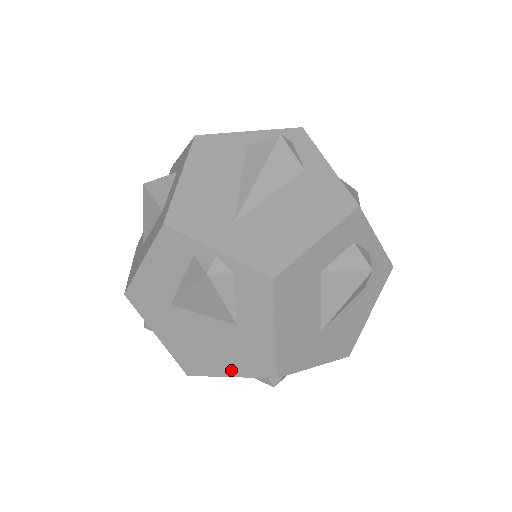
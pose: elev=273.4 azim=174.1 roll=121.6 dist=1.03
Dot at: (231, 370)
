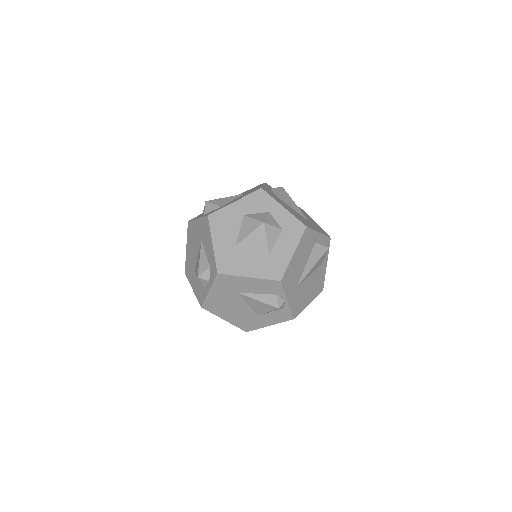
Dot at: (229, 320)
